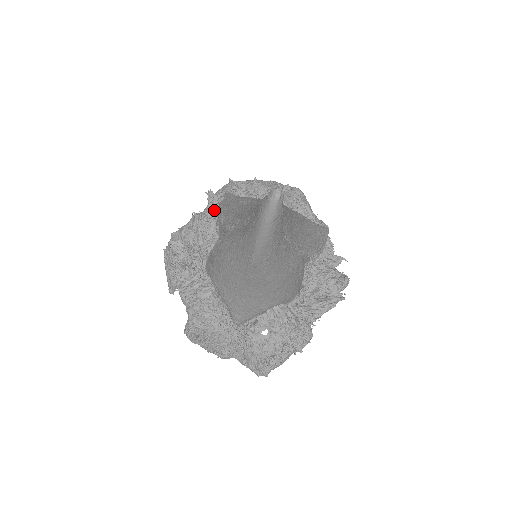
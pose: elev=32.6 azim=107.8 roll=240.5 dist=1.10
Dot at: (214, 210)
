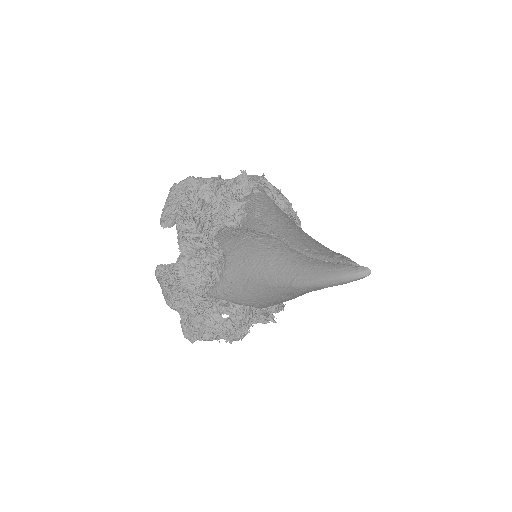
Dot at: (242, 191)
